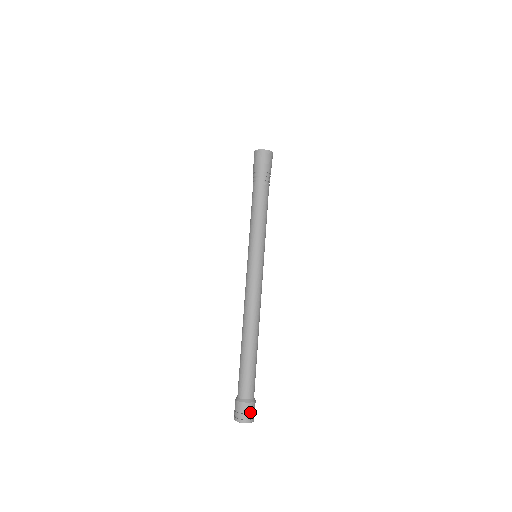
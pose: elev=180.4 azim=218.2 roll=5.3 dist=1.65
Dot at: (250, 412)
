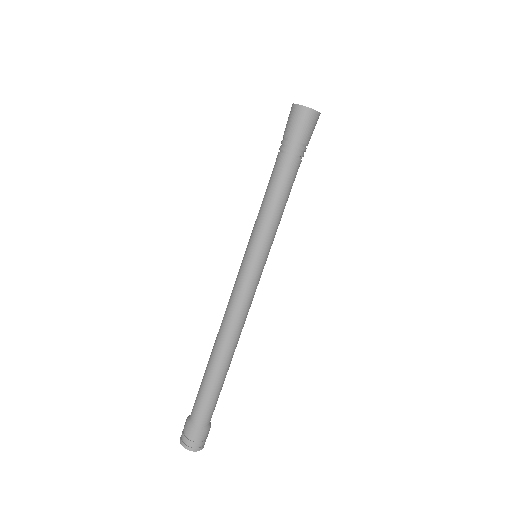
Dot at: (203, 440)
